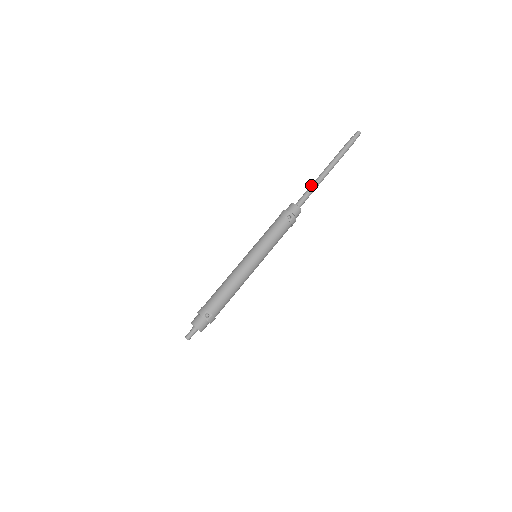
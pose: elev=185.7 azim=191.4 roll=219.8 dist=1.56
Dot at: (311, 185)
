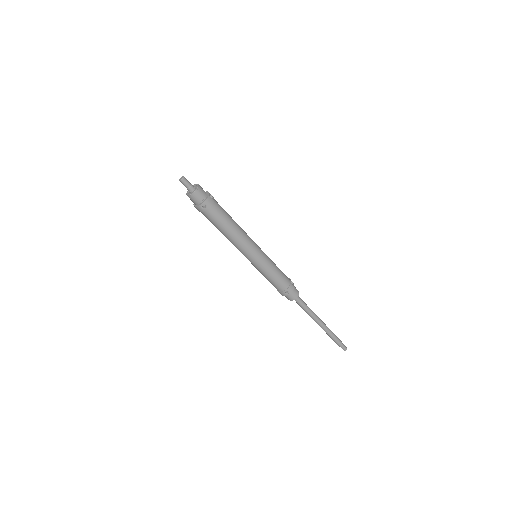
Dot at: occluded
